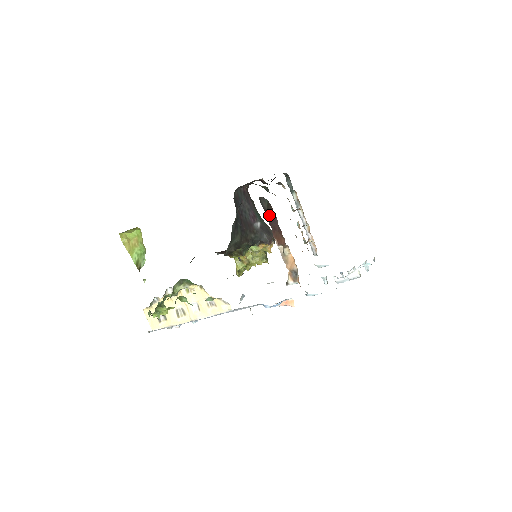
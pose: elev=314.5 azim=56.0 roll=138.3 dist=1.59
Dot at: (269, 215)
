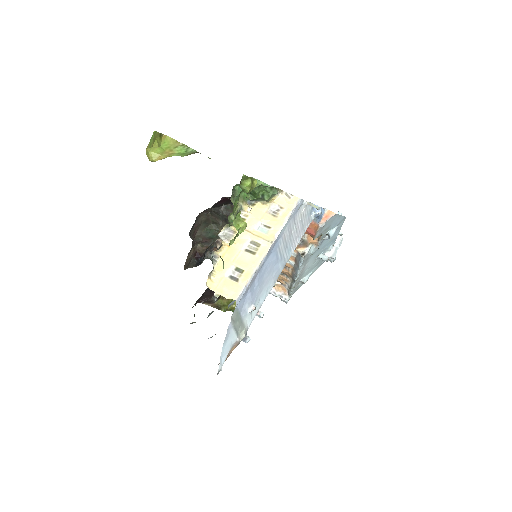
Dot at: occluded
